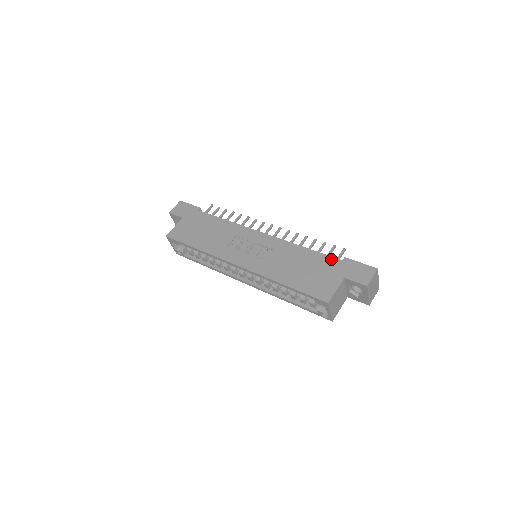
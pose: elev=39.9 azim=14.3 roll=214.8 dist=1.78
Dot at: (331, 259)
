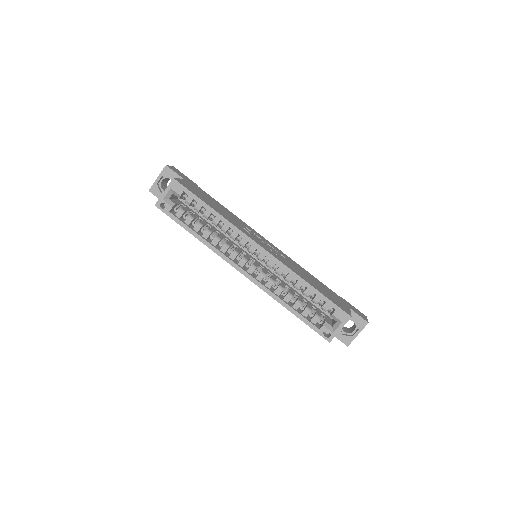
Dot at: occluded
